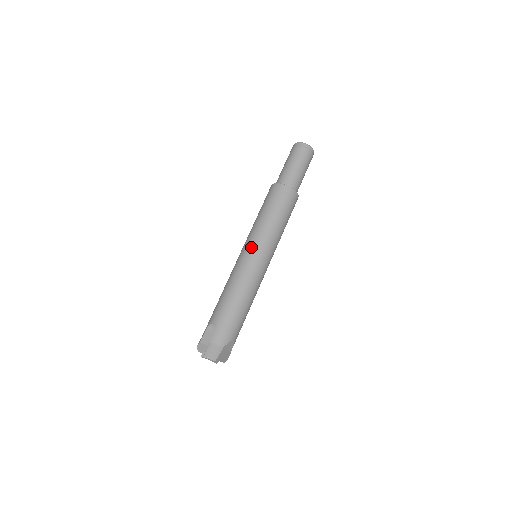
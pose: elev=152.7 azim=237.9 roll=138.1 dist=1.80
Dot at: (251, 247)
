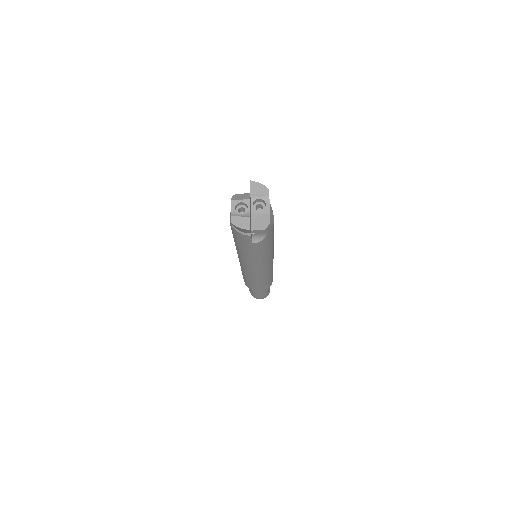
Dot at: occluded
